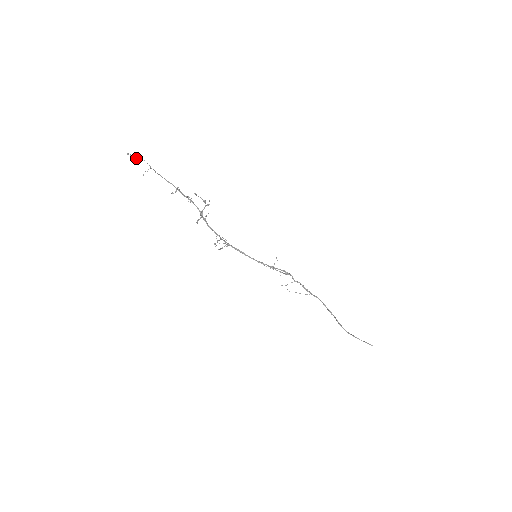
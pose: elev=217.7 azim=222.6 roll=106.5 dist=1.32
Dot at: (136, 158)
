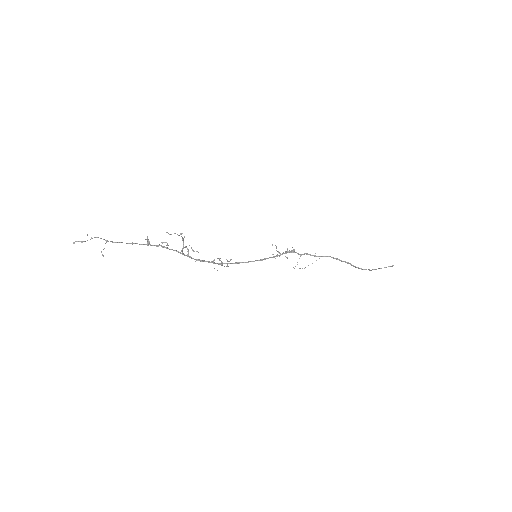
Dot at: (85, 241)
